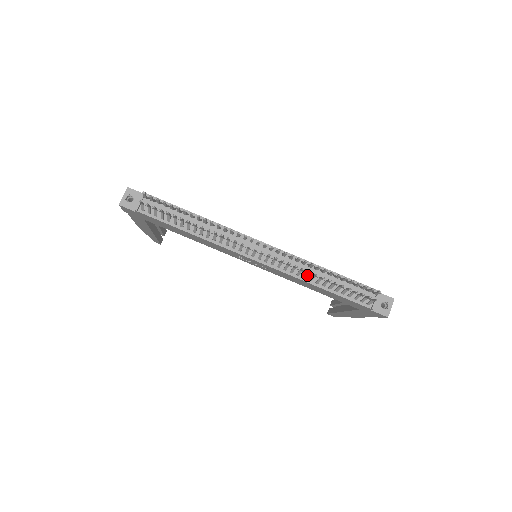
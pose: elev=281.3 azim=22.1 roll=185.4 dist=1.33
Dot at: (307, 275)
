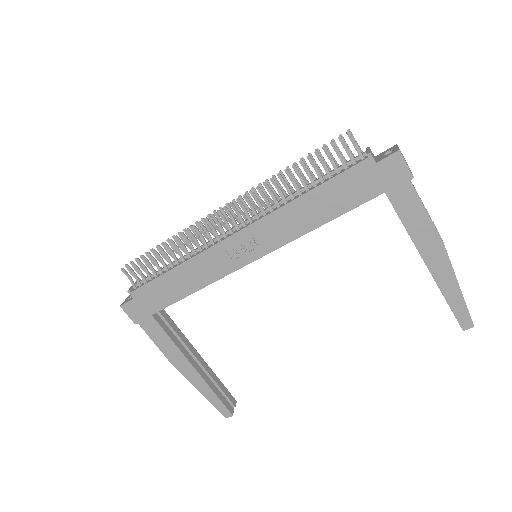
Dot at: (282, 194)
